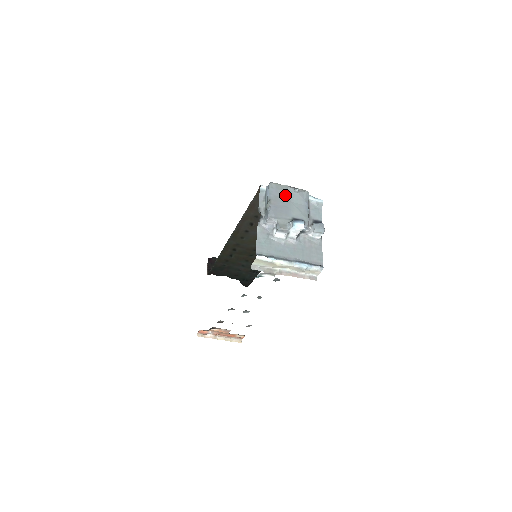
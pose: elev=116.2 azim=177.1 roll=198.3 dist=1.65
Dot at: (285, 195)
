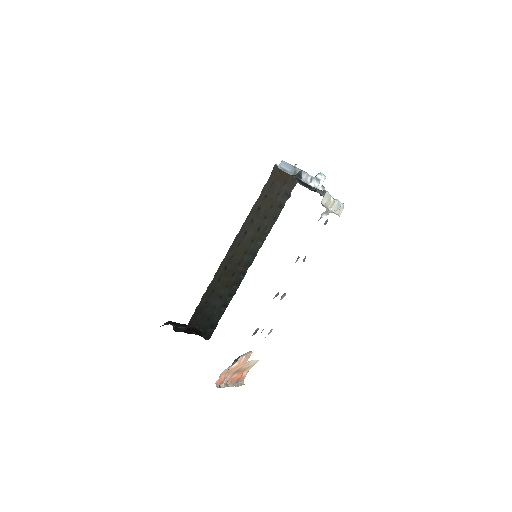
Dot at: occluded
